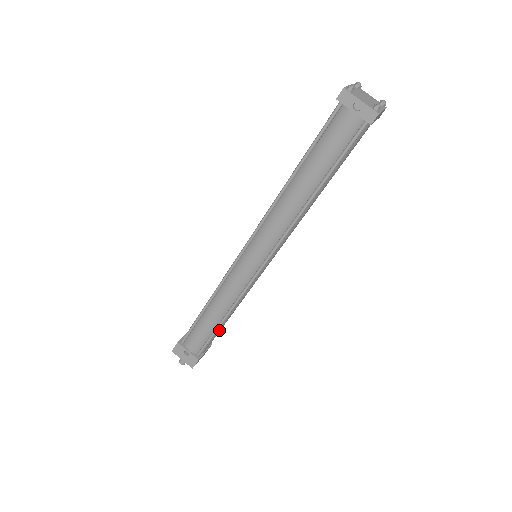
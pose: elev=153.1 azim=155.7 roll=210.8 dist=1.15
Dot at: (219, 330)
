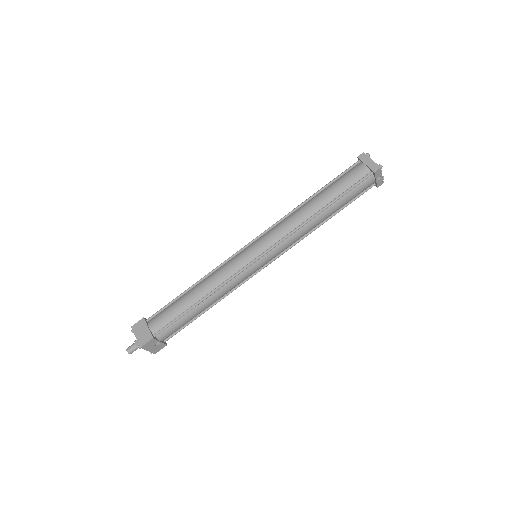
Dot at: occluded
